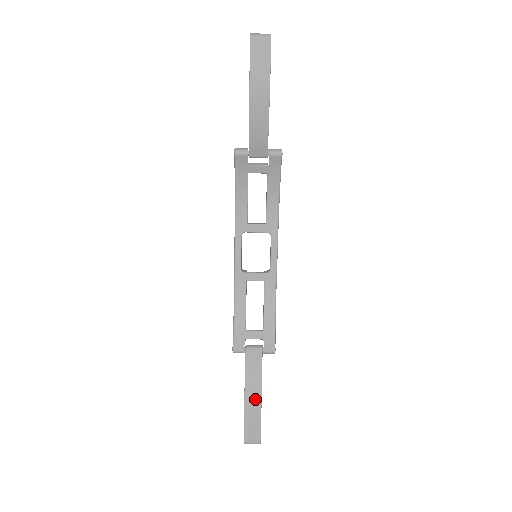
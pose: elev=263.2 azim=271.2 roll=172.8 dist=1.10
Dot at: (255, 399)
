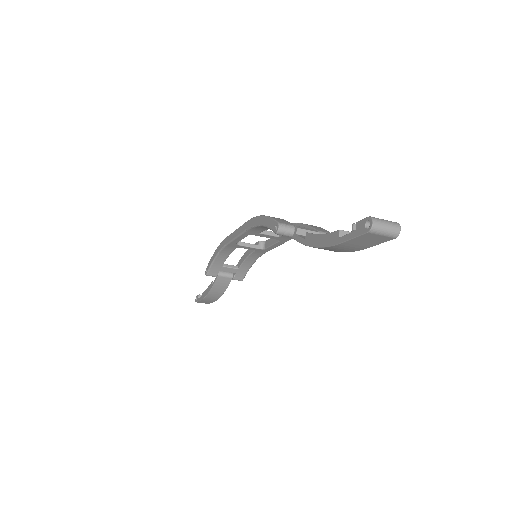
Dot at: (214, 298)
